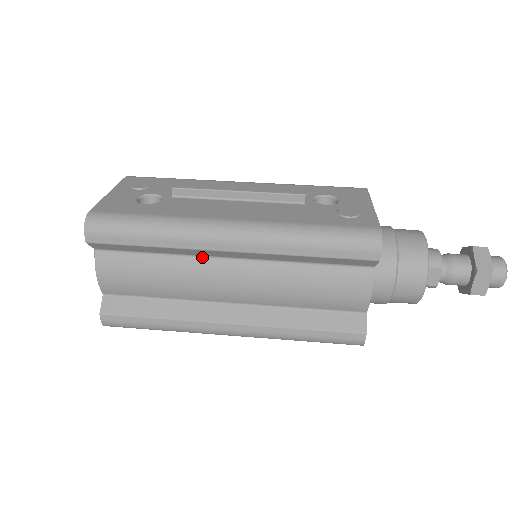
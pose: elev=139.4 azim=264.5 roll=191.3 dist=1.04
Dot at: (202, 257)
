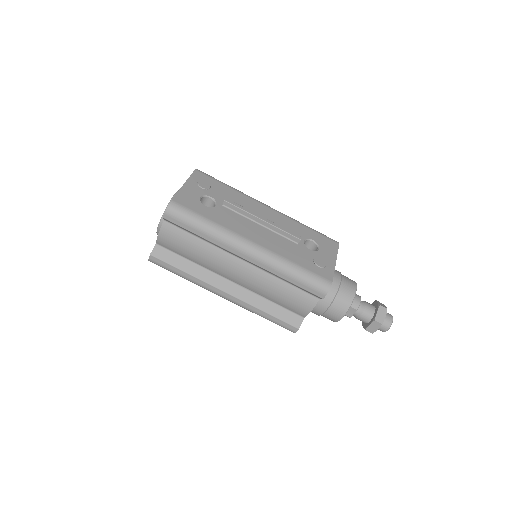
Dot at: (226, 252)
